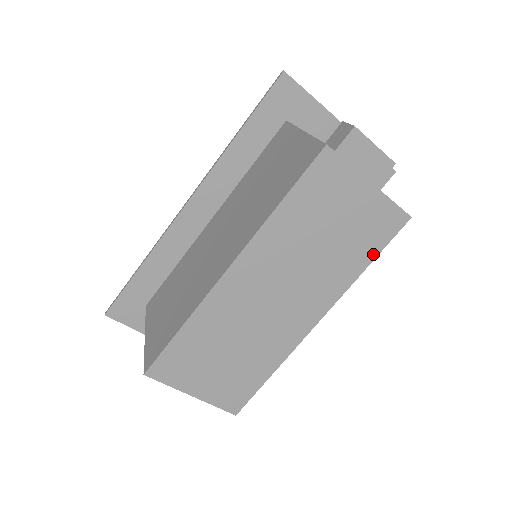
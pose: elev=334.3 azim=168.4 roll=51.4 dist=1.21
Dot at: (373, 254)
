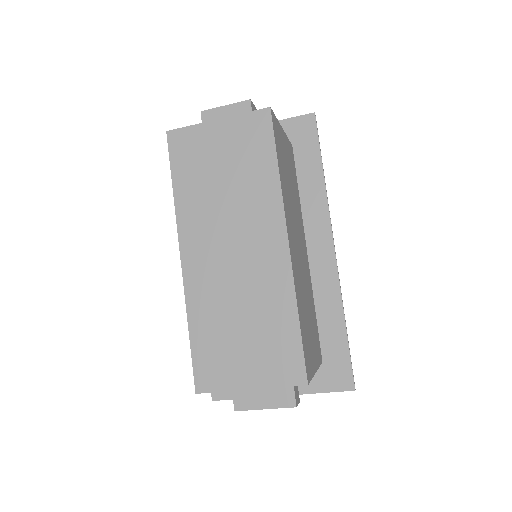
Dot at: (272, 155)
